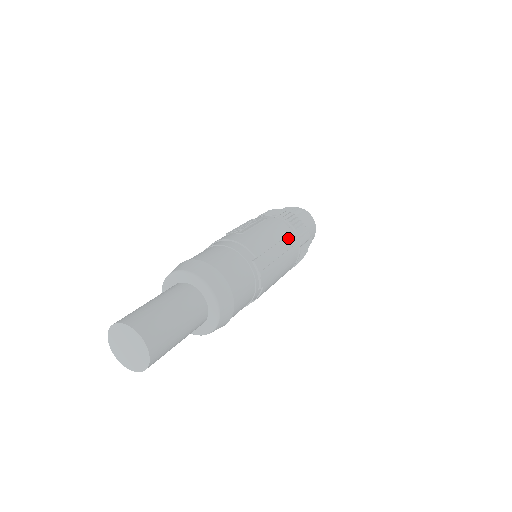
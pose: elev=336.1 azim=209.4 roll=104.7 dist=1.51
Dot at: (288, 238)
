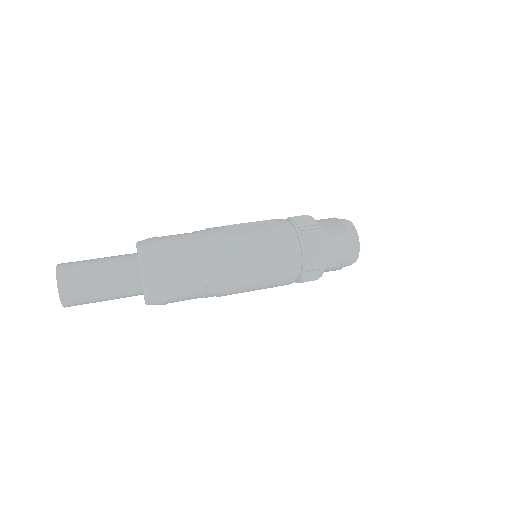
Dot at: (283, 261)
